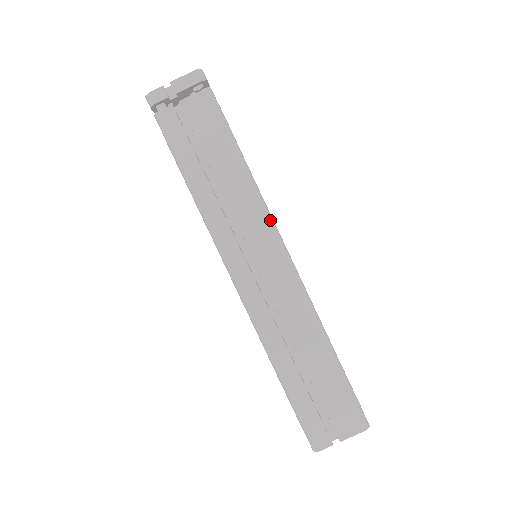
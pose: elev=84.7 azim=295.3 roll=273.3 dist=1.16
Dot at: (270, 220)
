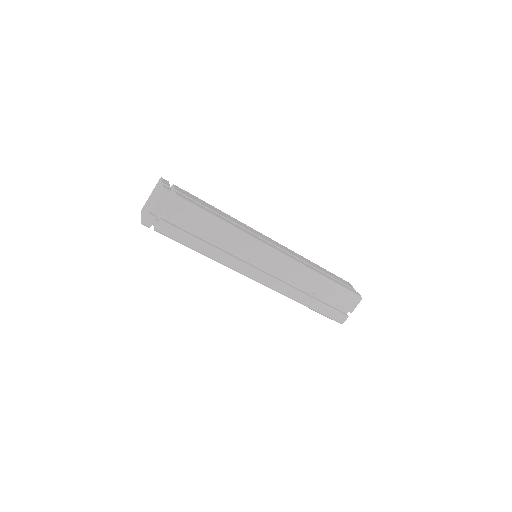
Dot at: (257, 241)
